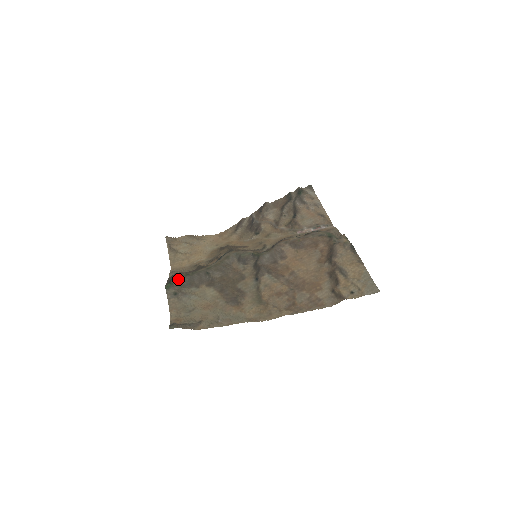
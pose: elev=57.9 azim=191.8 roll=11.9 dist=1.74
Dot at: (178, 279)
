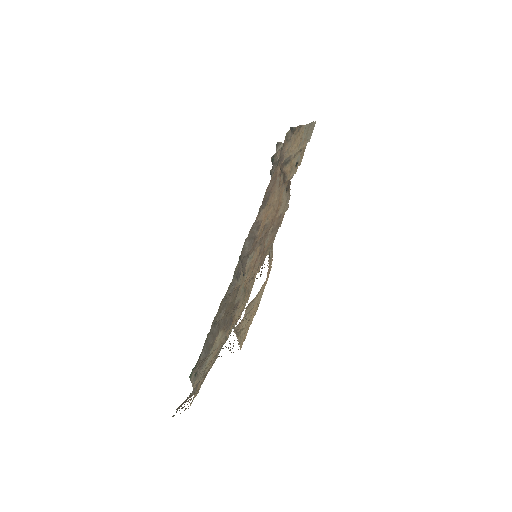
Dot at: (201, 357)
